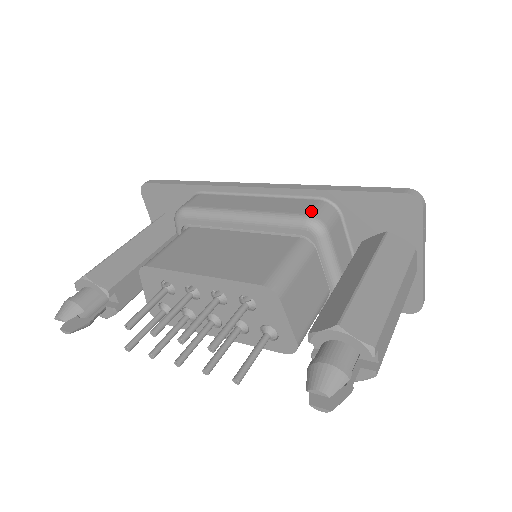
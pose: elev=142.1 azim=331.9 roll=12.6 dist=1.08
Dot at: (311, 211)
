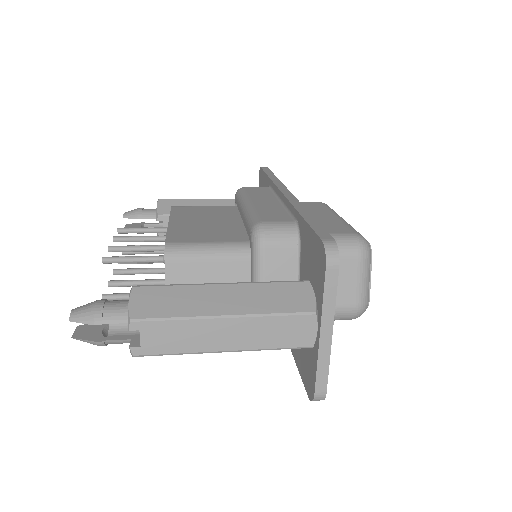
Dot at: (269, 222)
